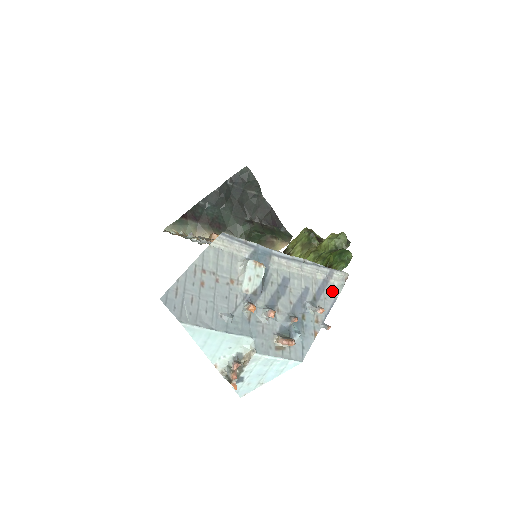
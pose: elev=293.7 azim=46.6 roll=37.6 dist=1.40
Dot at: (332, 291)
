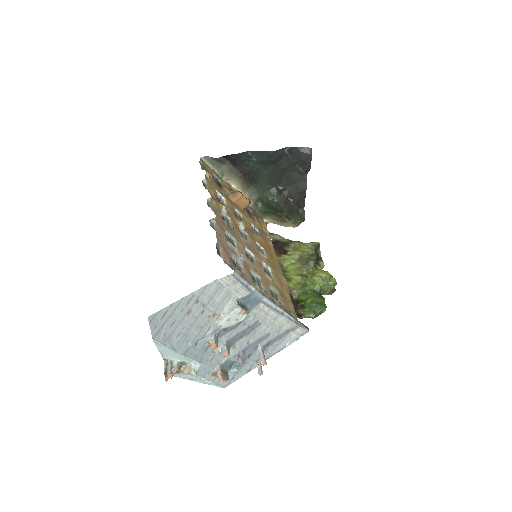
Dot at: (286, 341)
